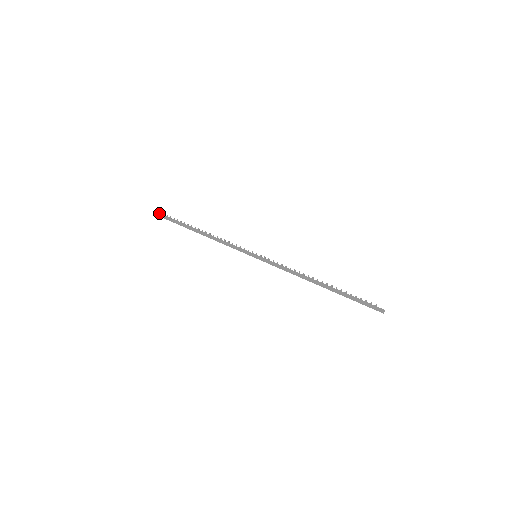
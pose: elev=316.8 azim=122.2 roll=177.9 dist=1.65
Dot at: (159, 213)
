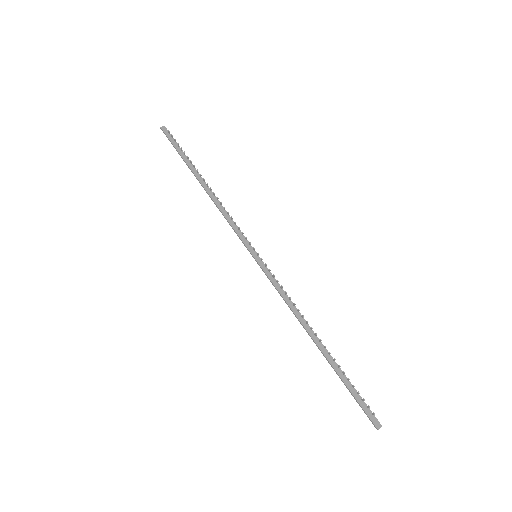
Dot at: (167, 131)
